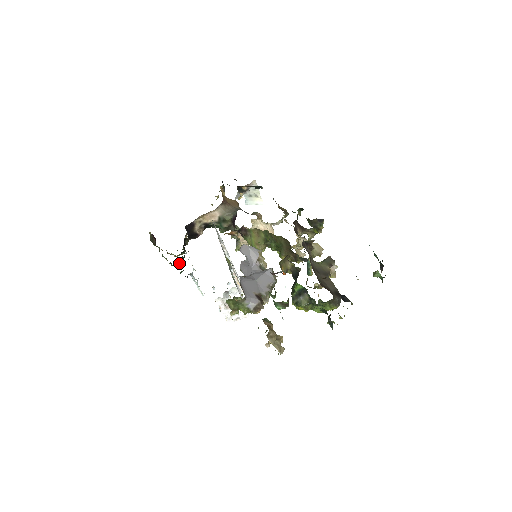
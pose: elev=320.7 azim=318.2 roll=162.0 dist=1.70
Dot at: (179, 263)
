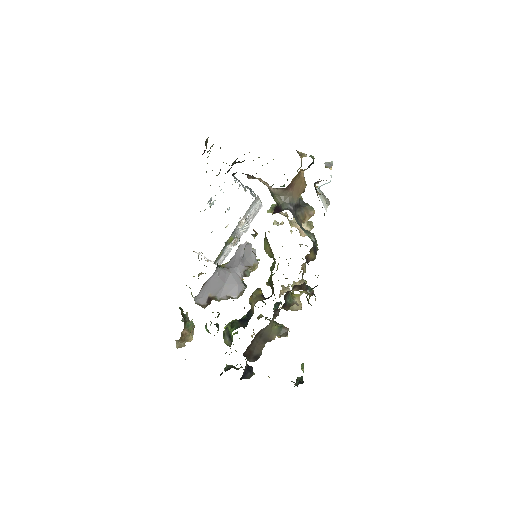
Dot at: occluded
